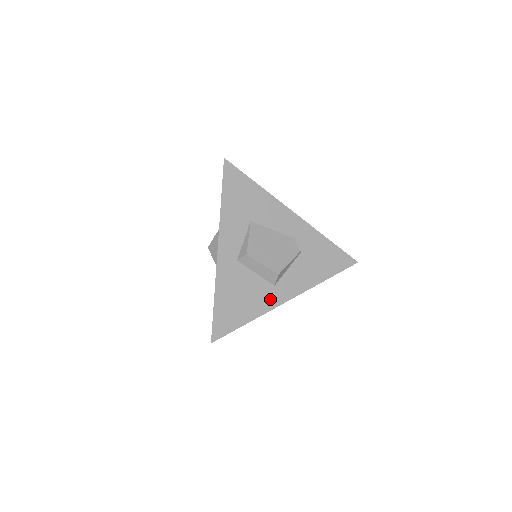
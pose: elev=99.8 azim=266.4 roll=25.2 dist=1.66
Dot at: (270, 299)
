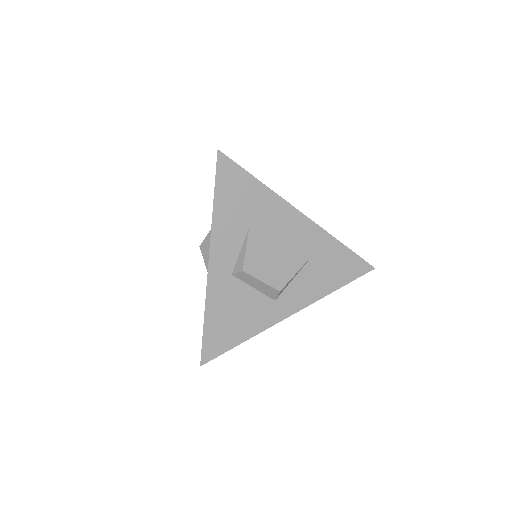
Dot at: (269, 315)
